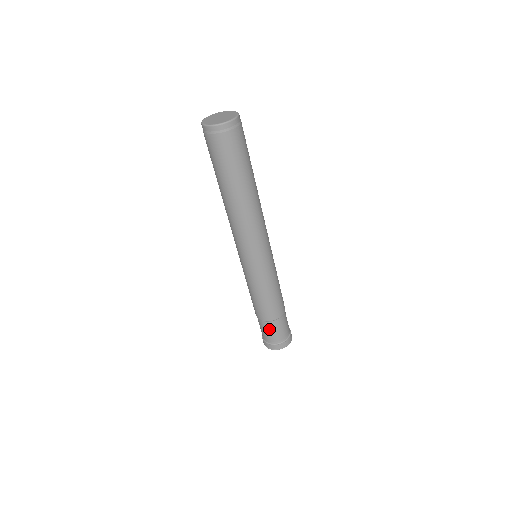
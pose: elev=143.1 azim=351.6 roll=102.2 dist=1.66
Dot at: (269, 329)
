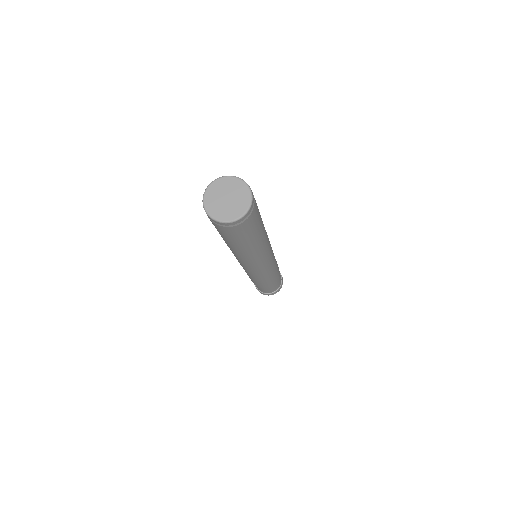
Dot at: (269, 289)
